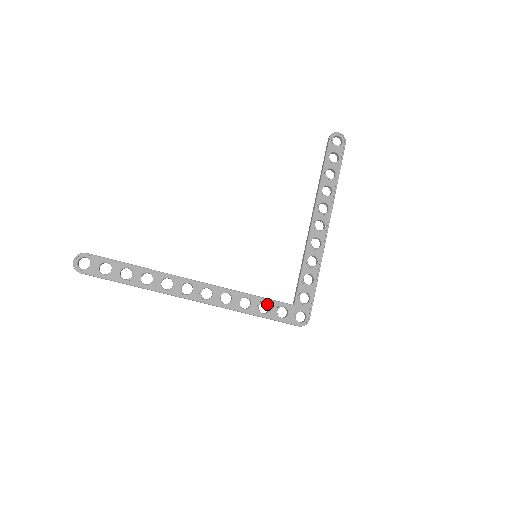
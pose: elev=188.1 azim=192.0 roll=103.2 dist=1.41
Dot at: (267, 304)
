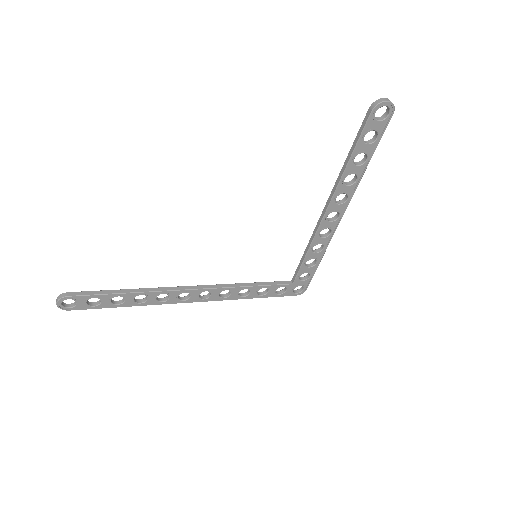
Dot at: (266, 286)
